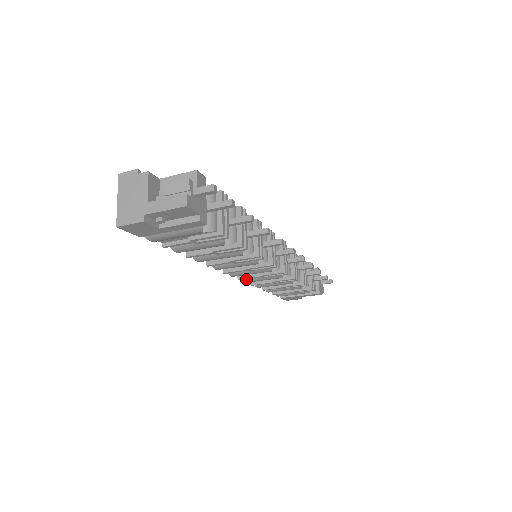
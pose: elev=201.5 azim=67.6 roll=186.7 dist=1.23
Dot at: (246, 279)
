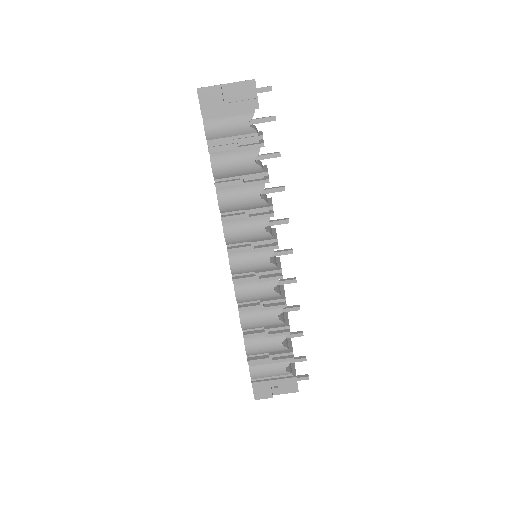
Dot at: (238, 288)
